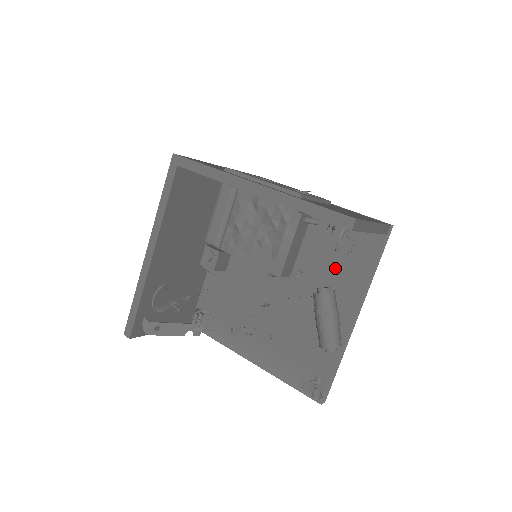
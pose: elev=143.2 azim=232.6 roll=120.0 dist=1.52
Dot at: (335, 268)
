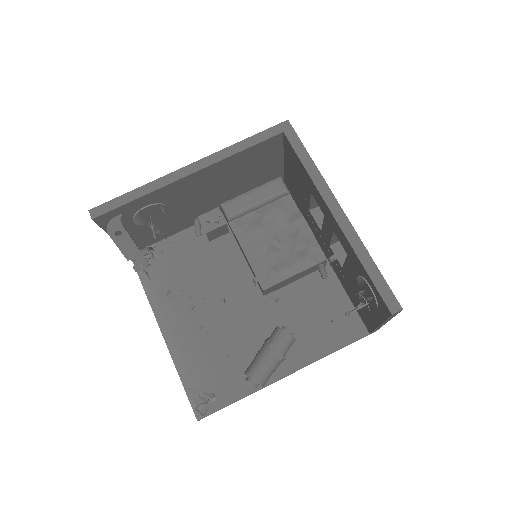
Dot at: (308, 322)
